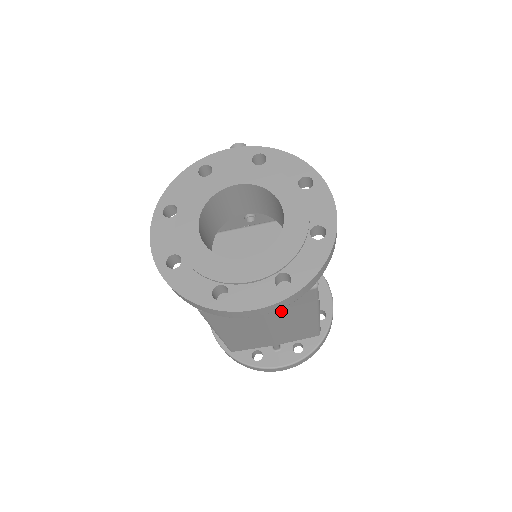
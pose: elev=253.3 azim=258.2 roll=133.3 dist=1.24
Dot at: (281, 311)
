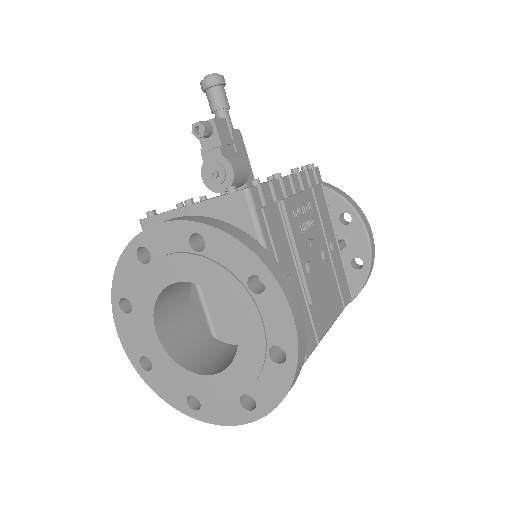
Dot at: occluded
